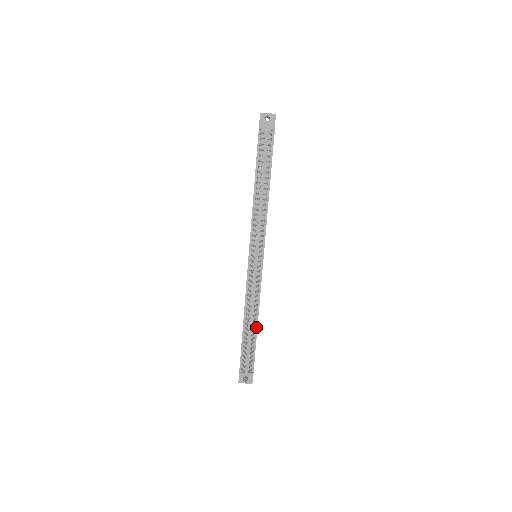
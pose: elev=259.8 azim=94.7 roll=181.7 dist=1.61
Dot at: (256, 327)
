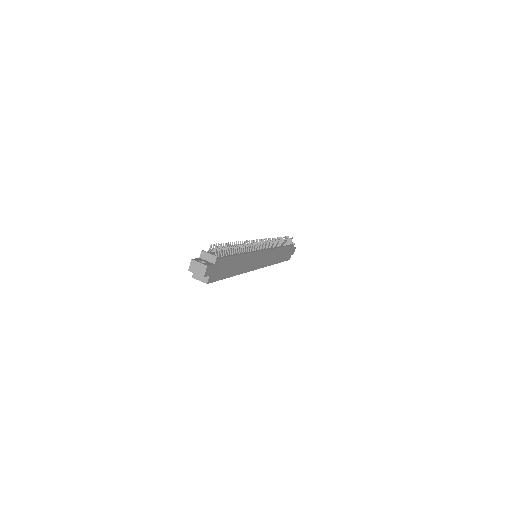
Dot at: (239, 254)
